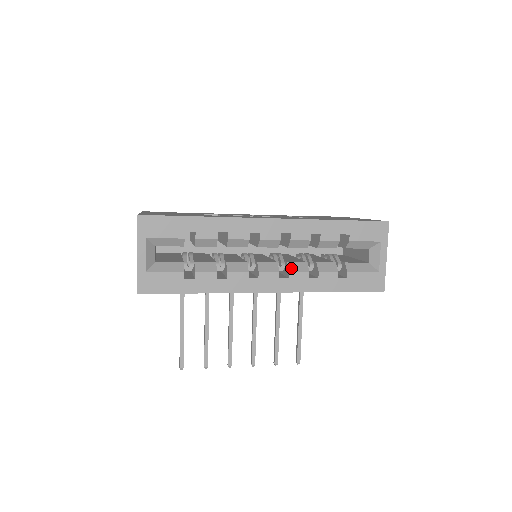
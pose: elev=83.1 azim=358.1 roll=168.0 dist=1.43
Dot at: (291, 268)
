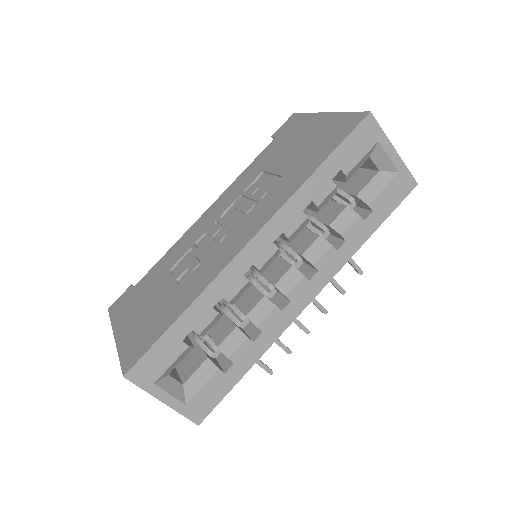
Dot at: (311, 259)
